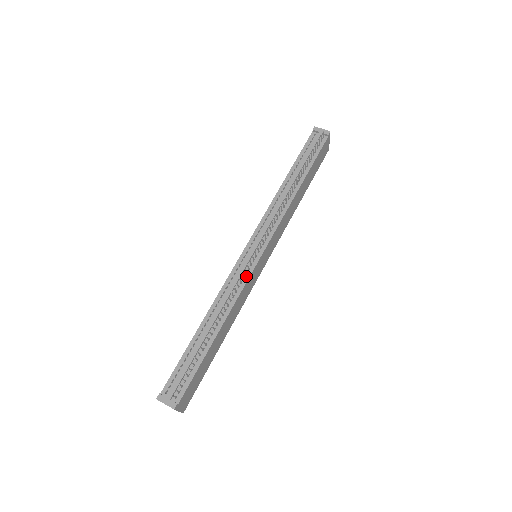
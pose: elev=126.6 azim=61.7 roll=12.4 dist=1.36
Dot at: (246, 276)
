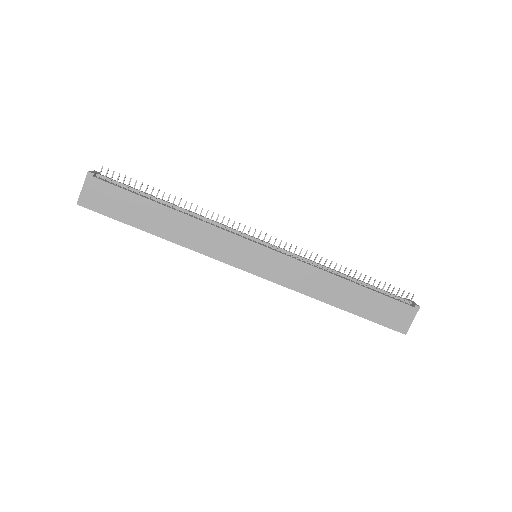
Dot at: (234, 233)
